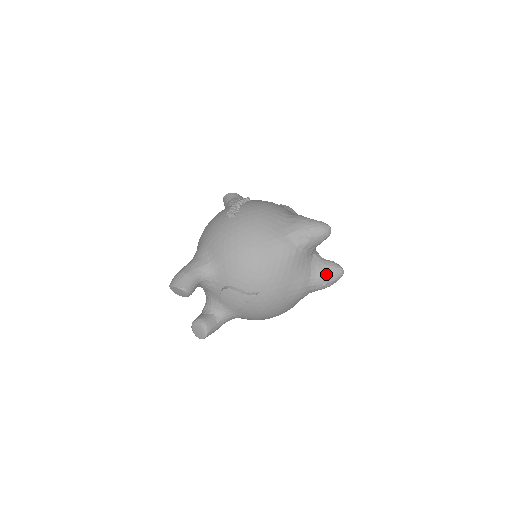
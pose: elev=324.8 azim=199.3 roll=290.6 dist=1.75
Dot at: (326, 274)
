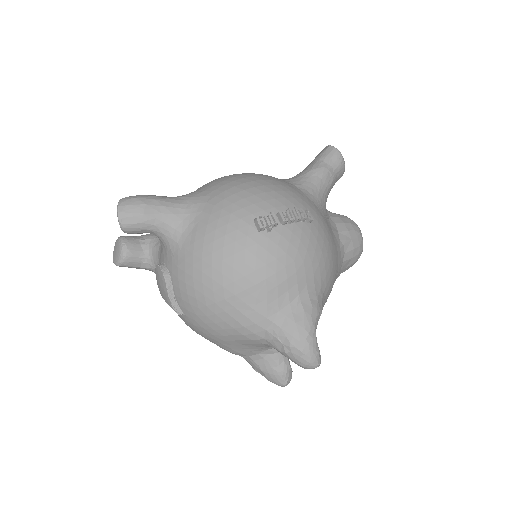
Dot at: (267, 371)
